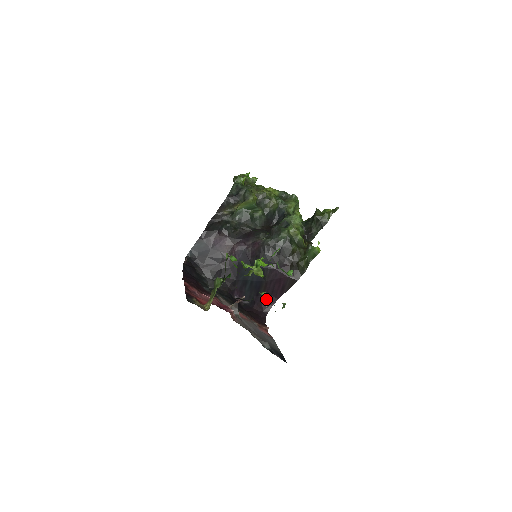
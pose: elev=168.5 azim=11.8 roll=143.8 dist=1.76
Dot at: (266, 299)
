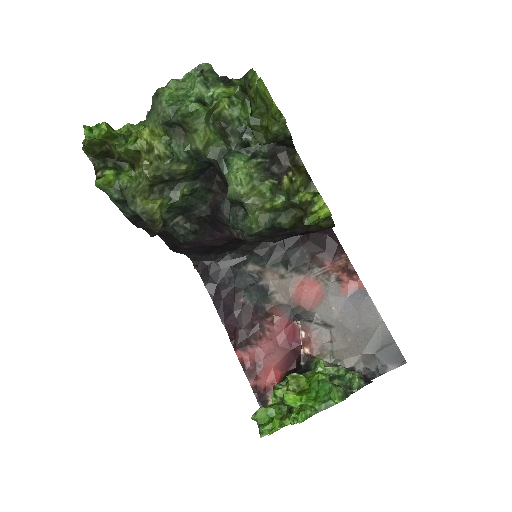
Dot at: occluded
